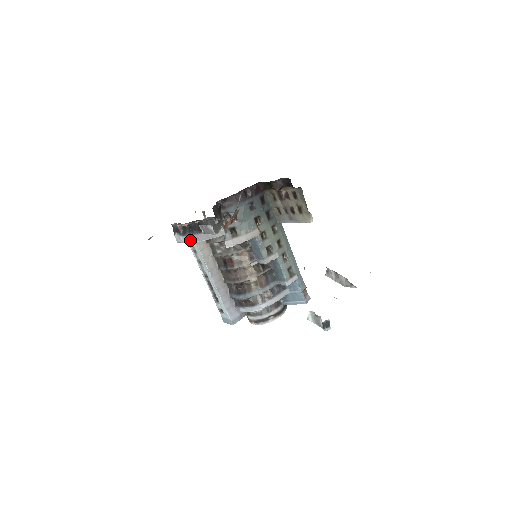
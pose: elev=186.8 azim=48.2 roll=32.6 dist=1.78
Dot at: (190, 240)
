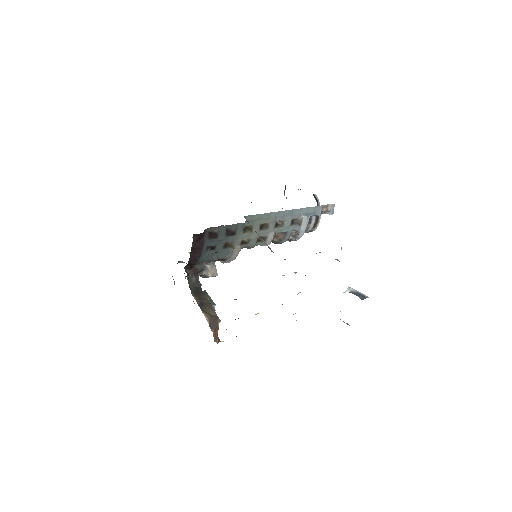
Dot at: occluded
